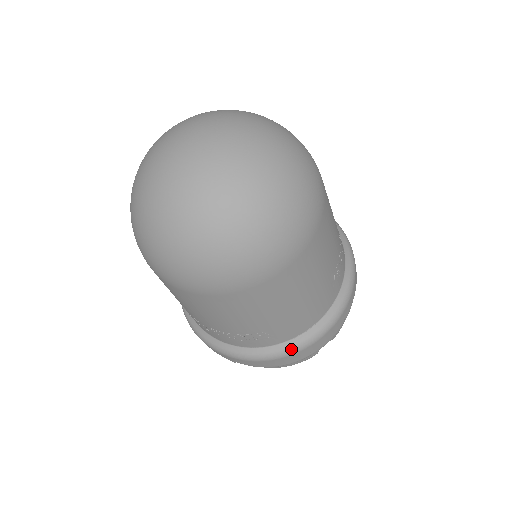
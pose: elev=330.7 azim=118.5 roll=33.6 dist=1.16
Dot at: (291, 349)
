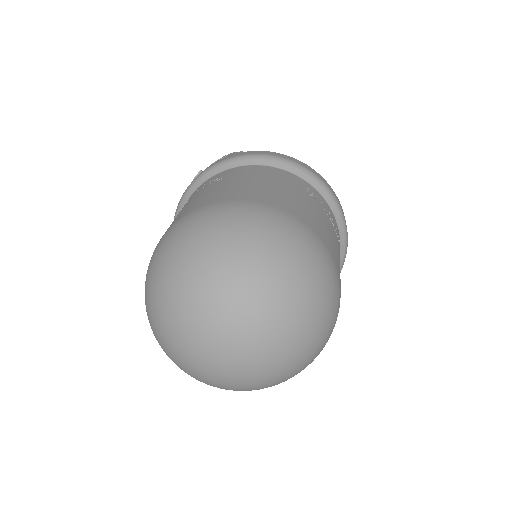
Dot at: occluded
